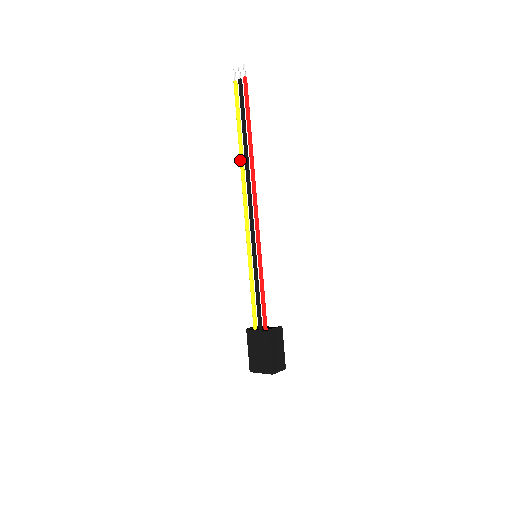
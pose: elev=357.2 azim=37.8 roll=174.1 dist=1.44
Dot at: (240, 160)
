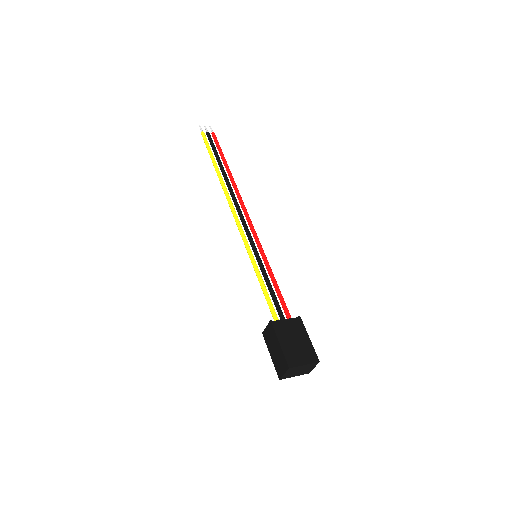
Dot at: (222, 180)
